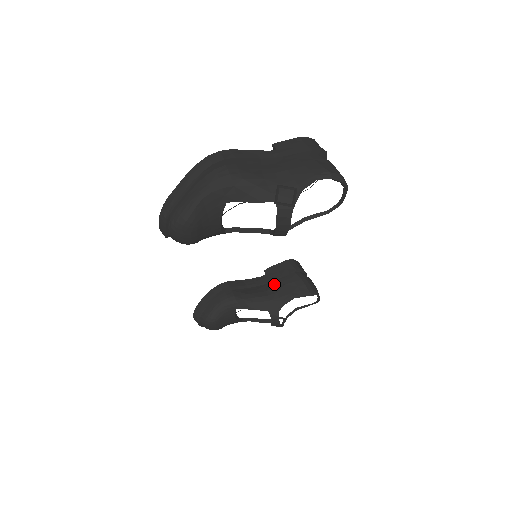
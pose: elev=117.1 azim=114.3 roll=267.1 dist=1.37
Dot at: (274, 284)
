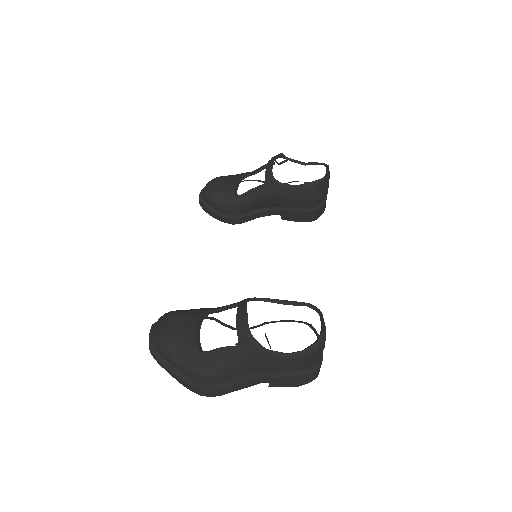
Dot at: occluded
